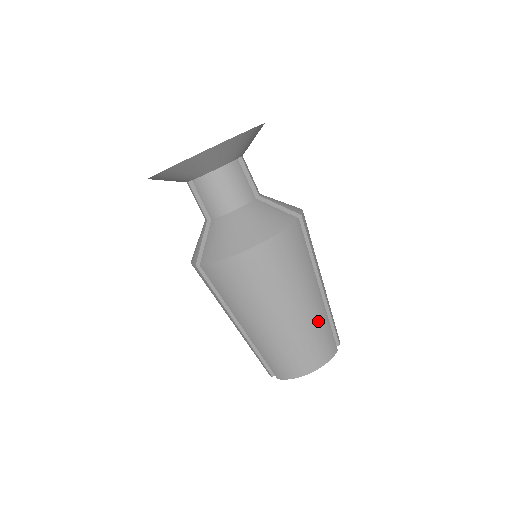
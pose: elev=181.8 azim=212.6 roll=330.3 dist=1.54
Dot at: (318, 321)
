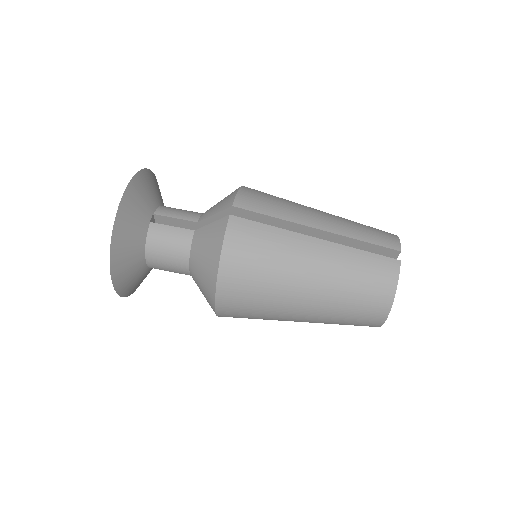
Dot at: (344, 266)
